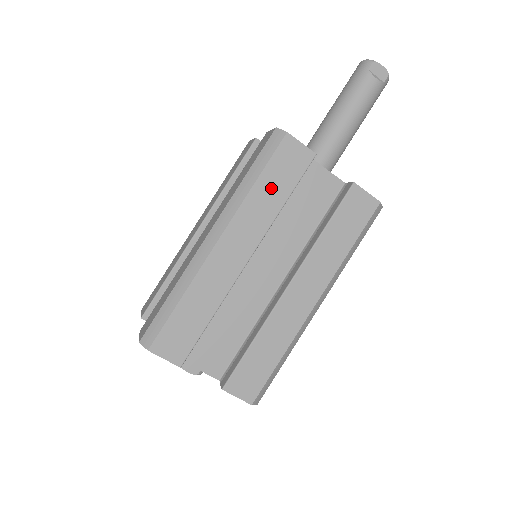
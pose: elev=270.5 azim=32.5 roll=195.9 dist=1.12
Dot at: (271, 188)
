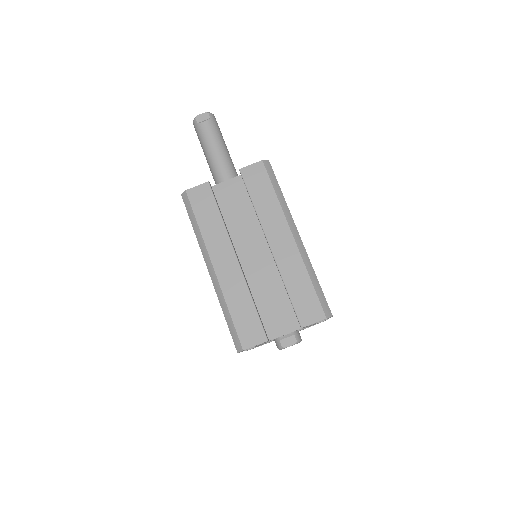
Dot at: (207, 218)
